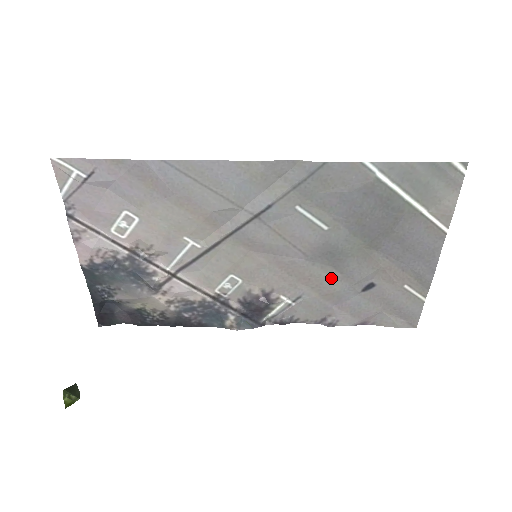
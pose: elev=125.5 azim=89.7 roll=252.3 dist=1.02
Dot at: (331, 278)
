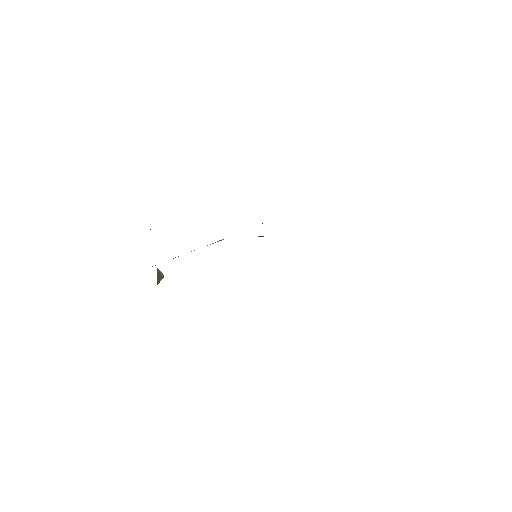
Dot at: occluded
